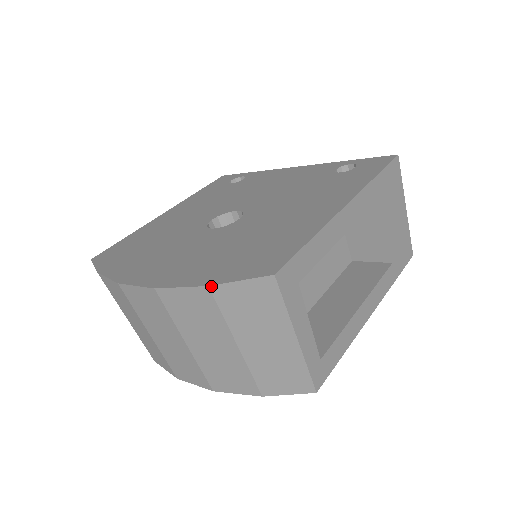
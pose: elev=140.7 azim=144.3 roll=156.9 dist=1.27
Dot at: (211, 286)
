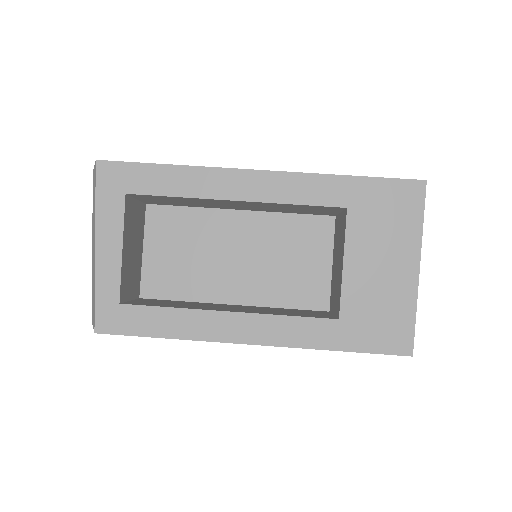
Dot at: occluded
